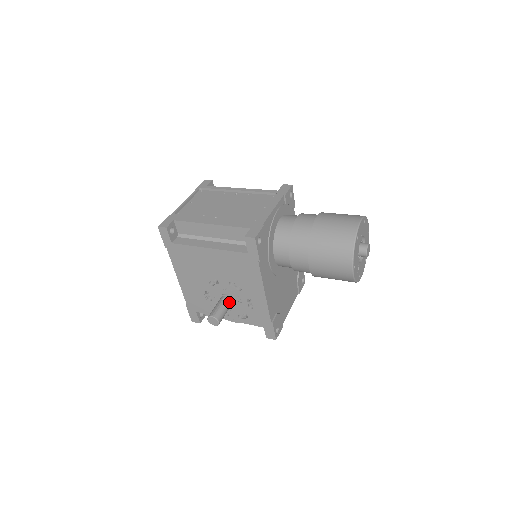
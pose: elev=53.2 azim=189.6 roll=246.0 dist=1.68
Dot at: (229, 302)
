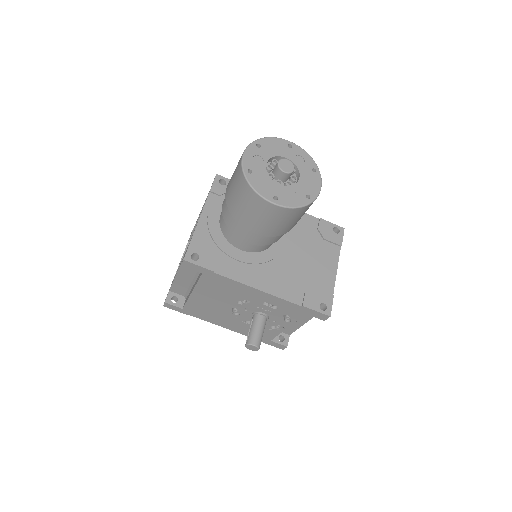
Dot at: (258, 318)
